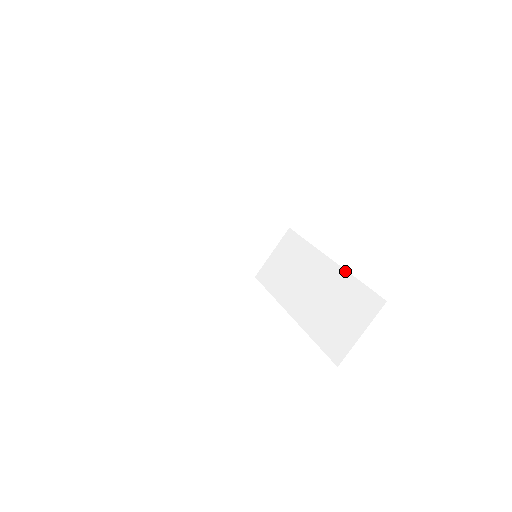
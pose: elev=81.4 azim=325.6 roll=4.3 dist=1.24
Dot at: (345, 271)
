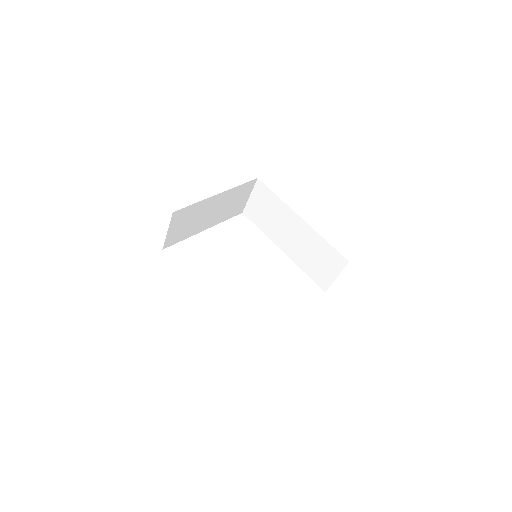
Dot at: (315, 232)
